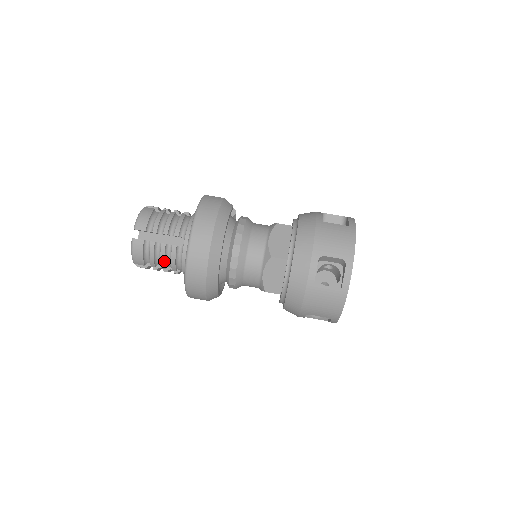
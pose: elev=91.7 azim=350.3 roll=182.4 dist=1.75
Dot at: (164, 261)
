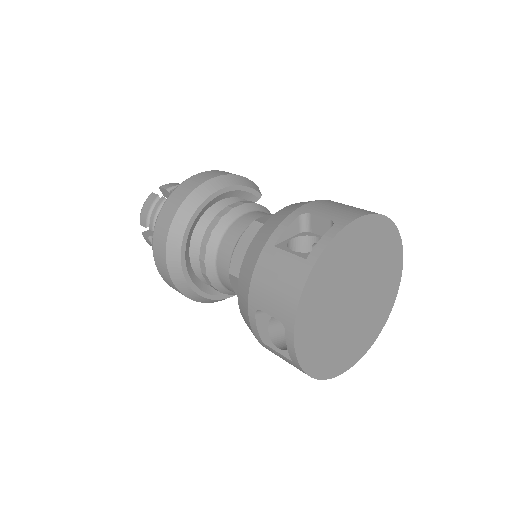
Dot at: occluded
